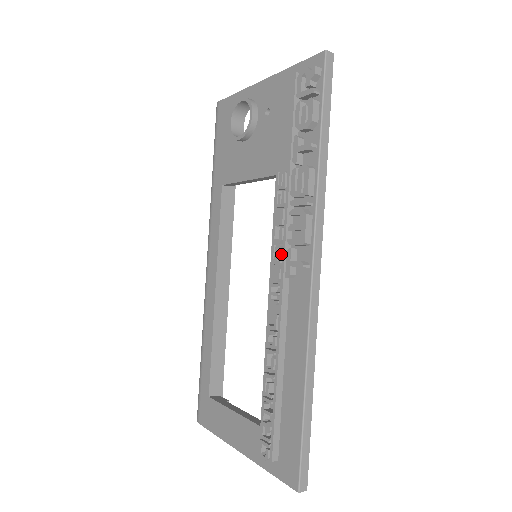
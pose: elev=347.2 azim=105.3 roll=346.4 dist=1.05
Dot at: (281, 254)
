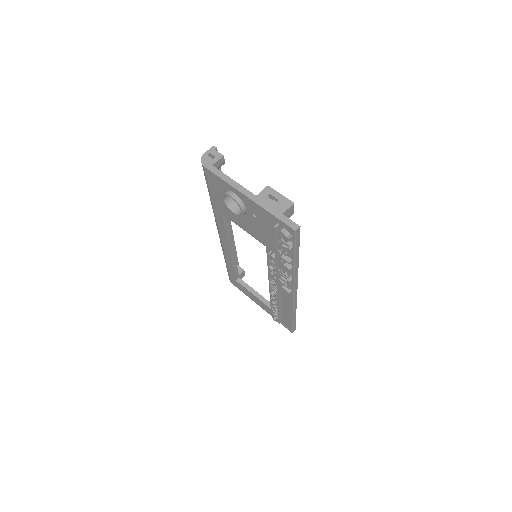
Dot at: (275, 280)
